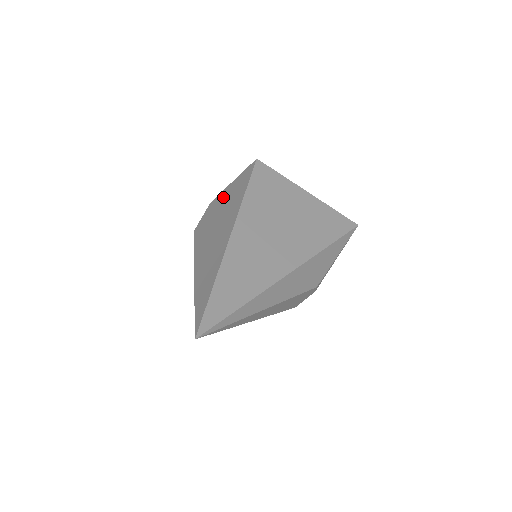
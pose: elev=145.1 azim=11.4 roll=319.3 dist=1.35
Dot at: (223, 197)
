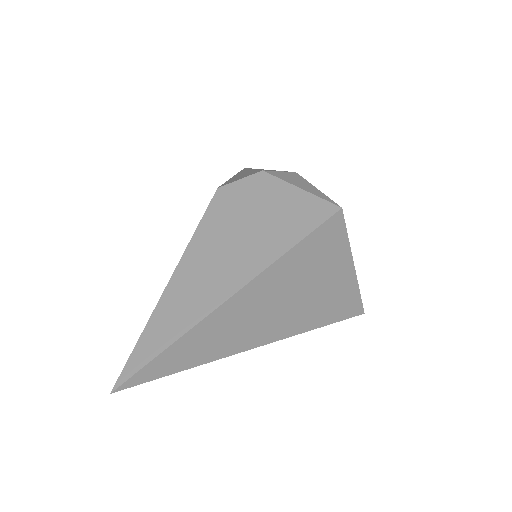
Dot at: (274, 197)
